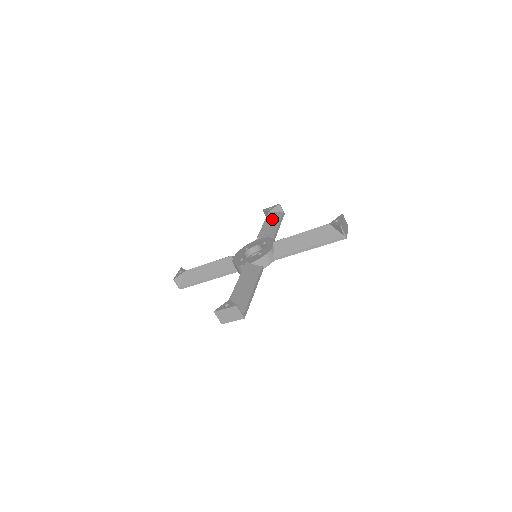
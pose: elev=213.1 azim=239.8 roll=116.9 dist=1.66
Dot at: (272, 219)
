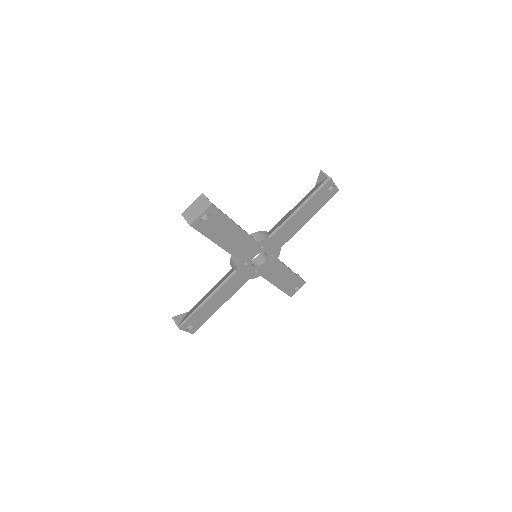
Dot at: occluded
